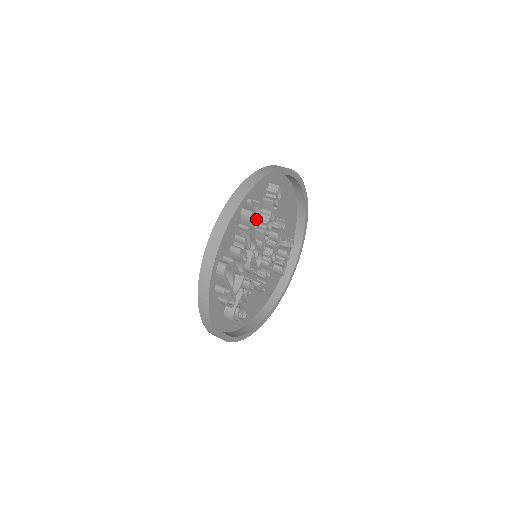
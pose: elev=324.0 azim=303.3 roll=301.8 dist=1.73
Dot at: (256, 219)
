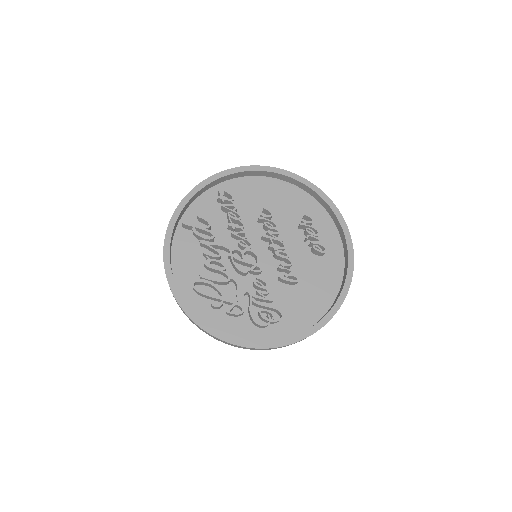
Dot at: (206, 230)
